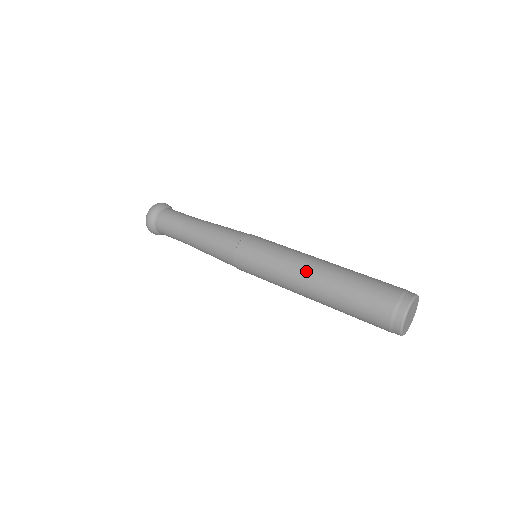
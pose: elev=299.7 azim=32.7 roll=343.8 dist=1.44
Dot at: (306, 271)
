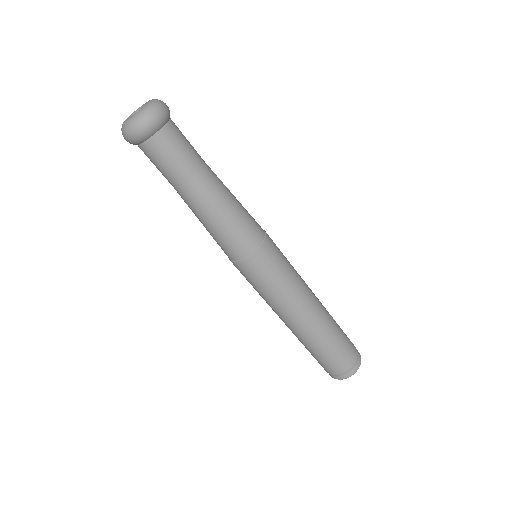
Dot at: (300, 318)
